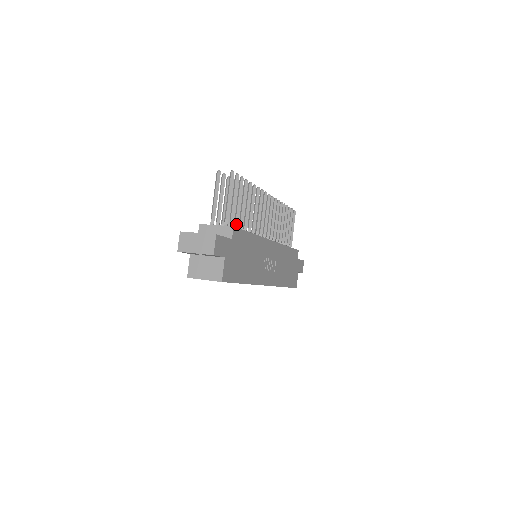
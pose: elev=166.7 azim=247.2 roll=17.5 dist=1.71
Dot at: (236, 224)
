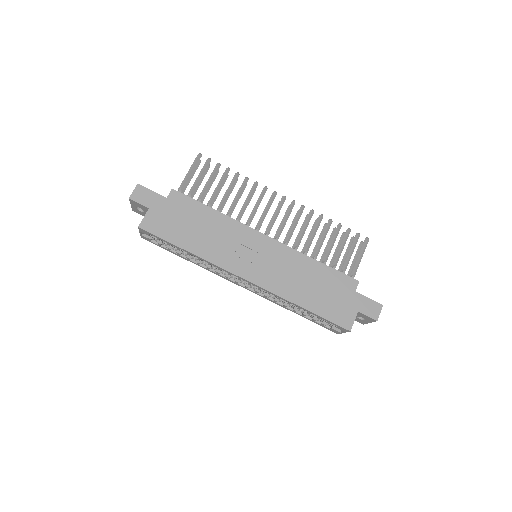
Dot at: (198, 199)
